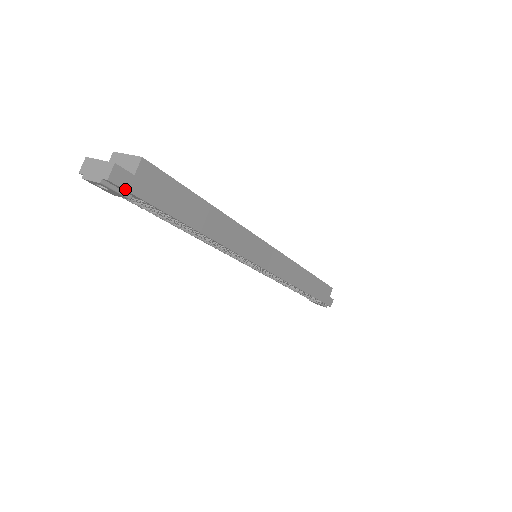
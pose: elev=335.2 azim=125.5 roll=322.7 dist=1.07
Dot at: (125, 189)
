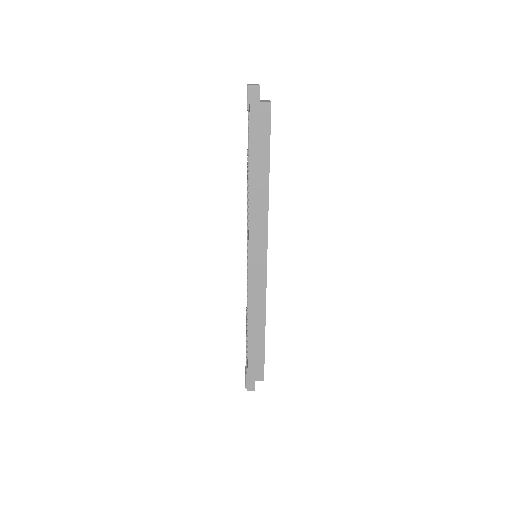
Dot at: (250, 99)
